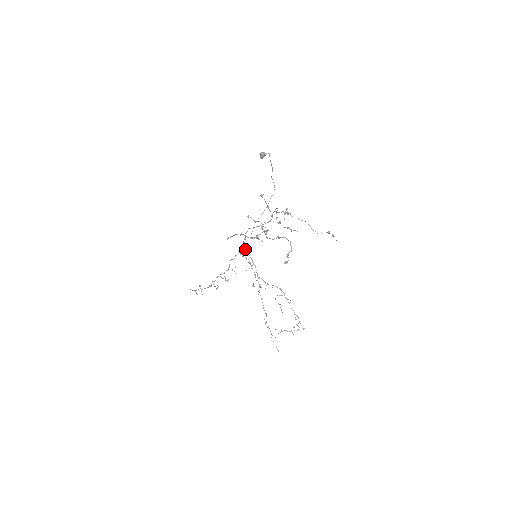
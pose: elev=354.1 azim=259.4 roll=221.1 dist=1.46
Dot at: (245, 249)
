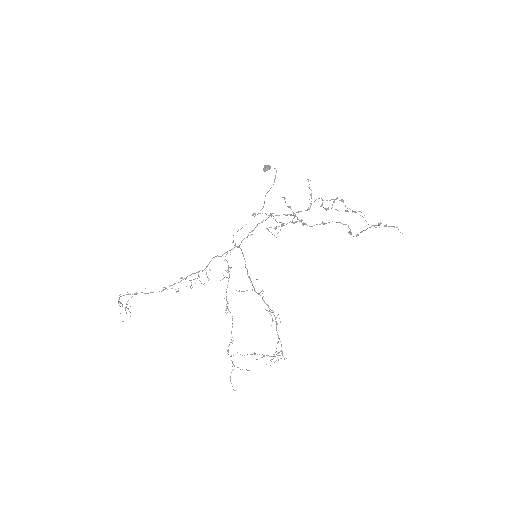
Dot at: occluded
